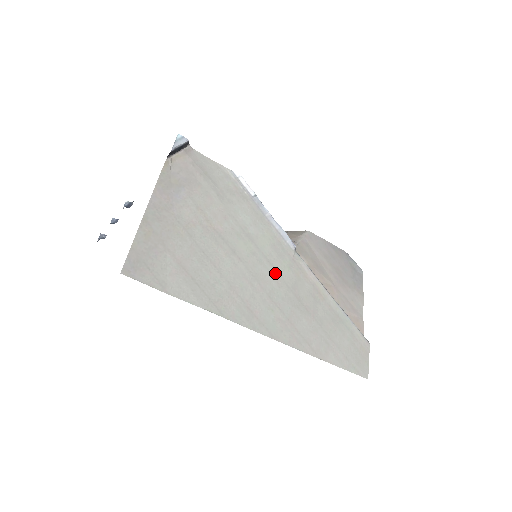
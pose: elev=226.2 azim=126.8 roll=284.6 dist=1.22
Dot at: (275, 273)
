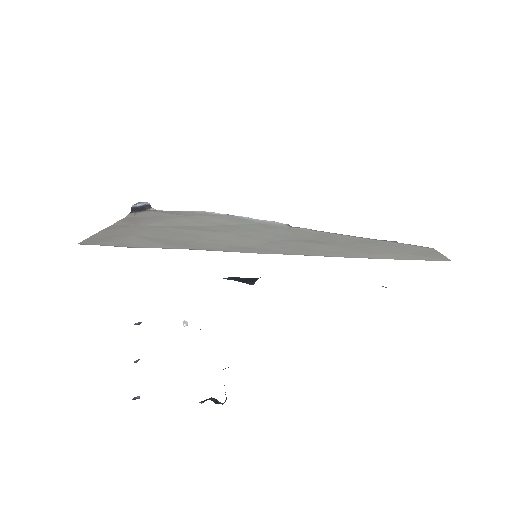
Dot at: (268, 234)
